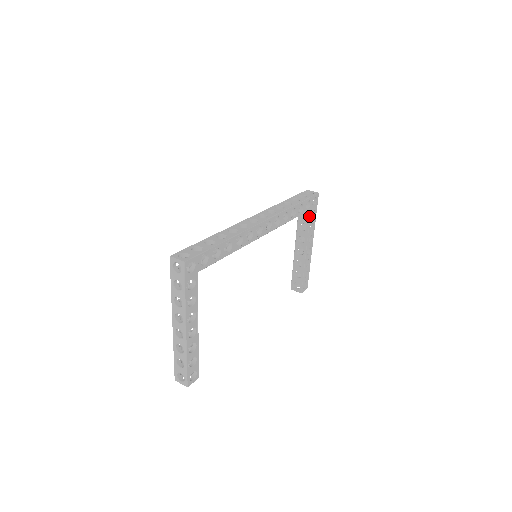
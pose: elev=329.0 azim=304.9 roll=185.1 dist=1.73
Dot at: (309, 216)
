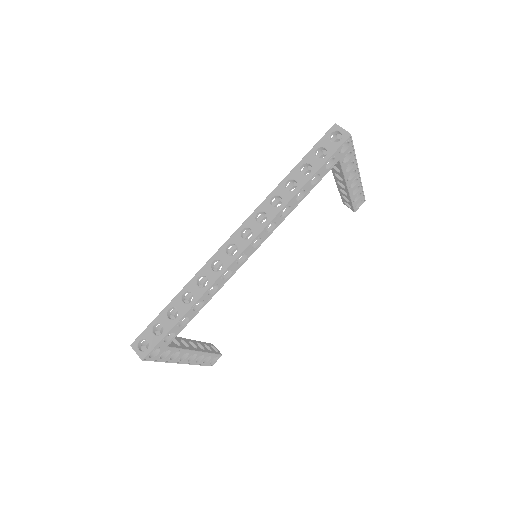
Dot at: (339, 164)
